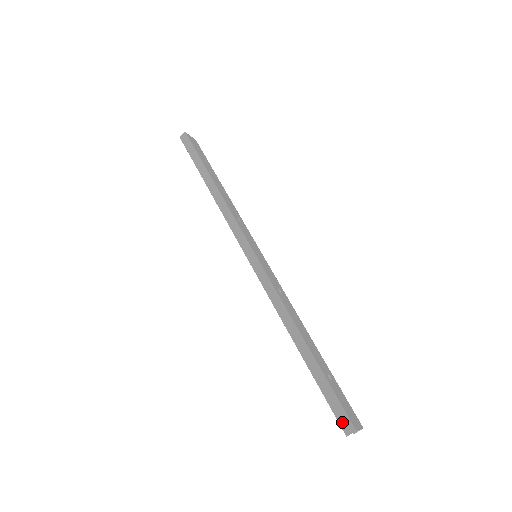
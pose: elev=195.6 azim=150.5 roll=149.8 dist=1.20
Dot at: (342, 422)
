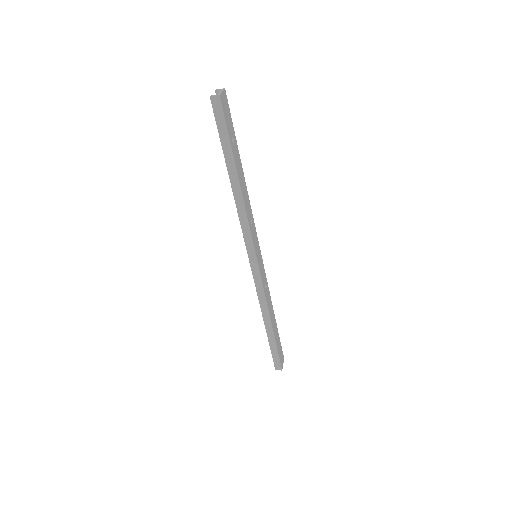
Dot at: (276, 365)
